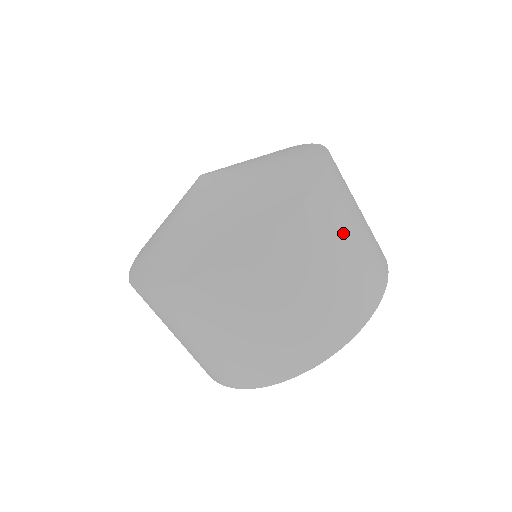
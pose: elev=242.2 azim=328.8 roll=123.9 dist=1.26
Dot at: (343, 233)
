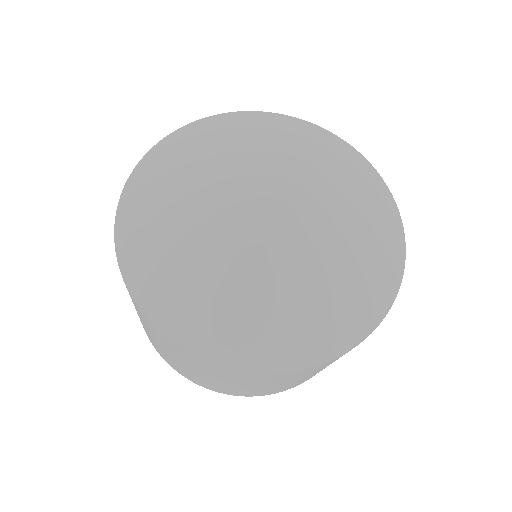
Dot at: occluded
